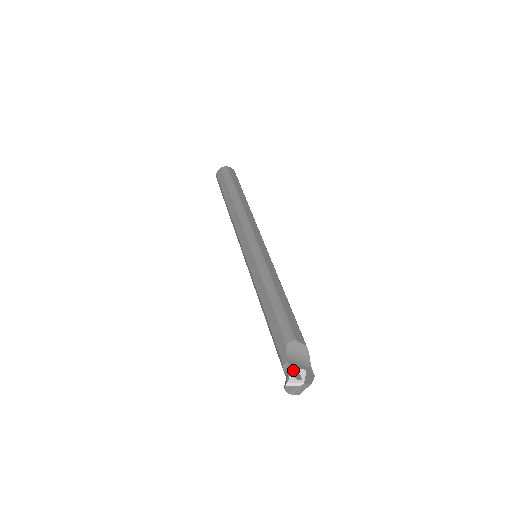
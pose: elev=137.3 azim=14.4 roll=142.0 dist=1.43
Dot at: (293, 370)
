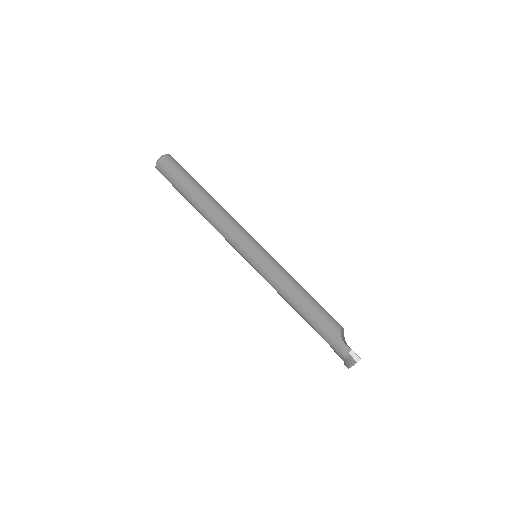
Dot at: occluded
